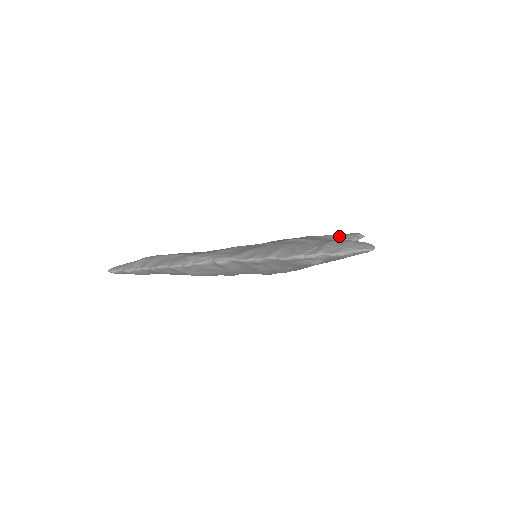
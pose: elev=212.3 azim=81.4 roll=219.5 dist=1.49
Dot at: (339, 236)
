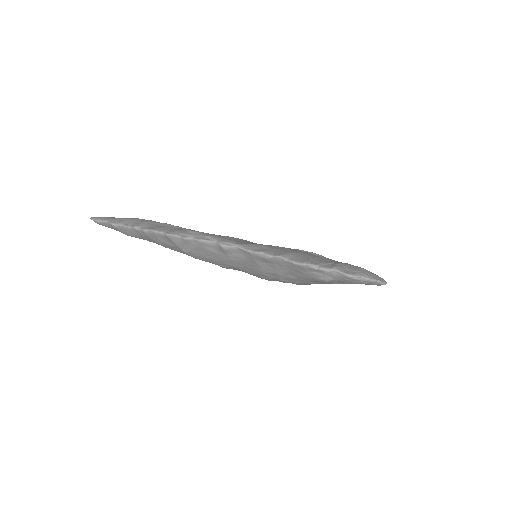
Dot at: occluded
